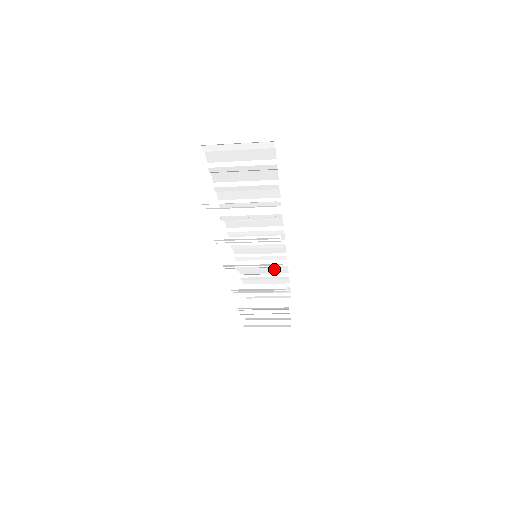
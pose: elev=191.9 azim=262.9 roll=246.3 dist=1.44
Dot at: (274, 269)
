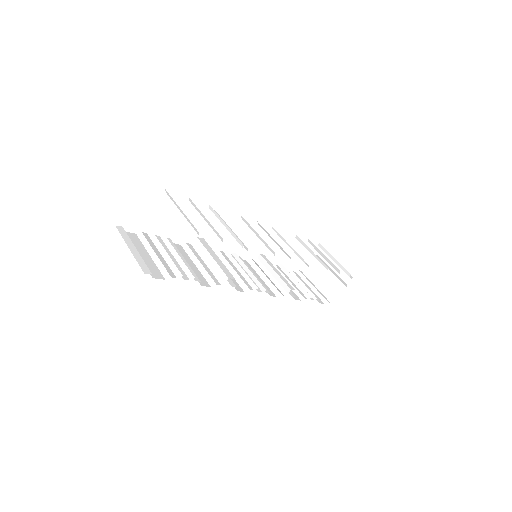
Dot at: occluded
